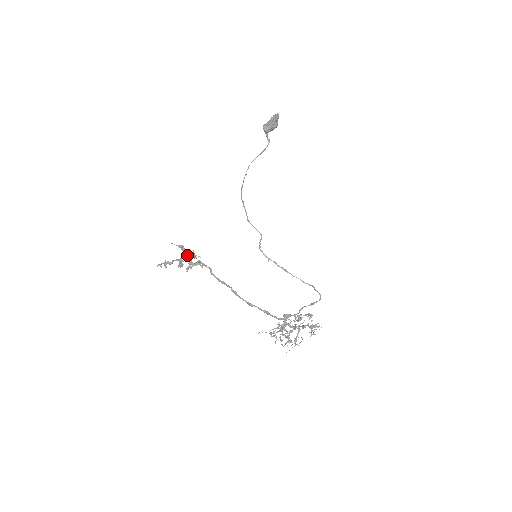
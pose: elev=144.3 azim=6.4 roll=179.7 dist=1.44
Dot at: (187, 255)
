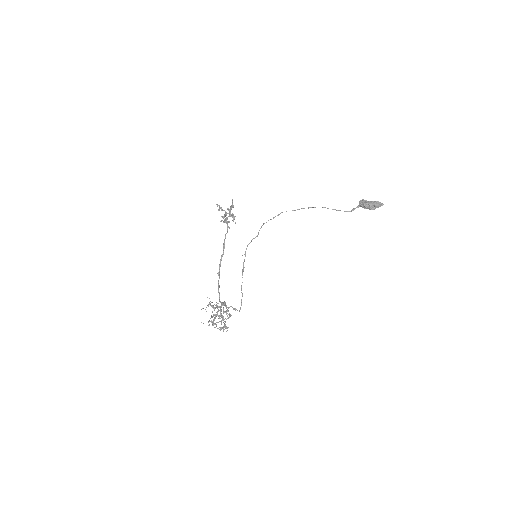
Dot at: occluded
